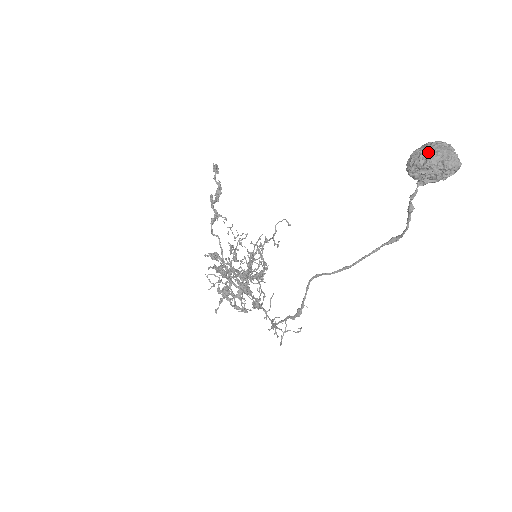
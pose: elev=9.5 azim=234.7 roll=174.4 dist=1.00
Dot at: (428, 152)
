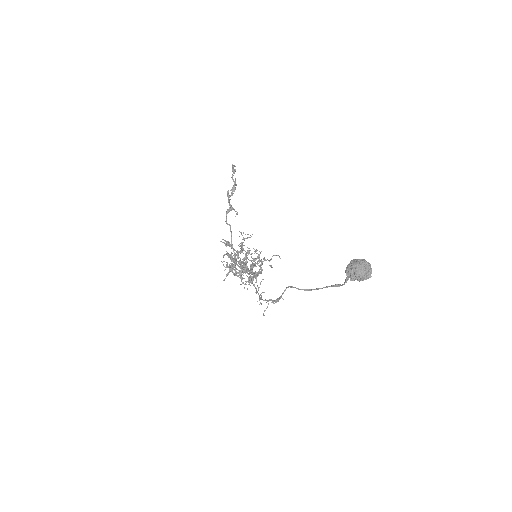
Dot at: (356, 269)
